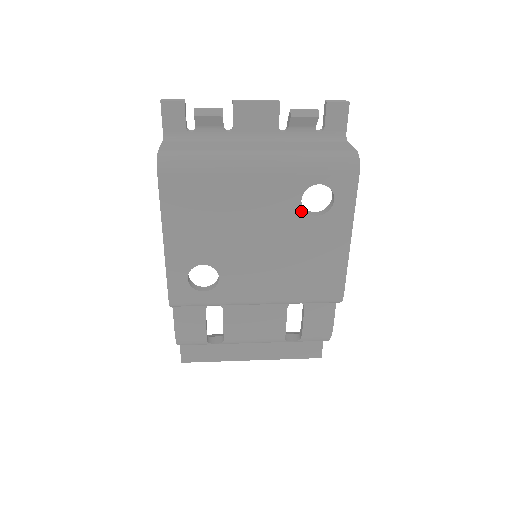
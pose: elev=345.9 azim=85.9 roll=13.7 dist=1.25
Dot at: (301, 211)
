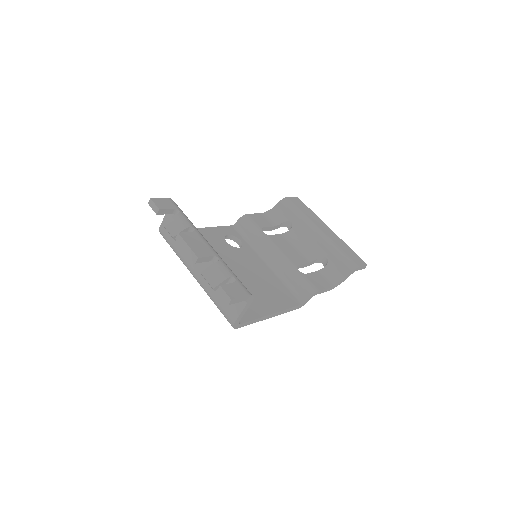
Dot at: occluded
